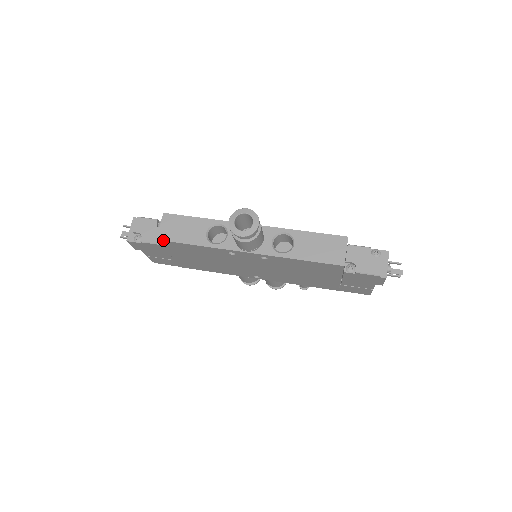
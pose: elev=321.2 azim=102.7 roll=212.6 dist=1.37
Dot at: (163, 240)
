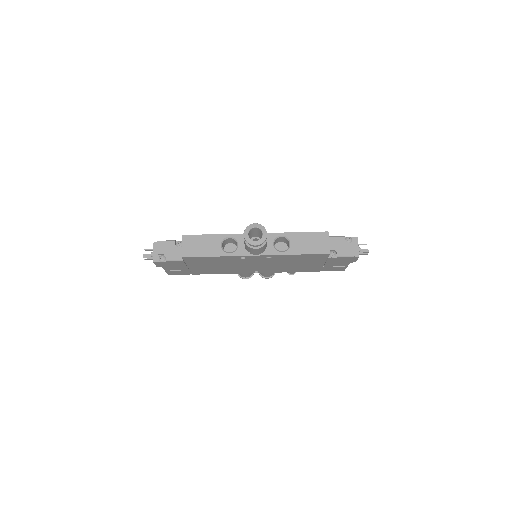
Dot at: (188, 257)
